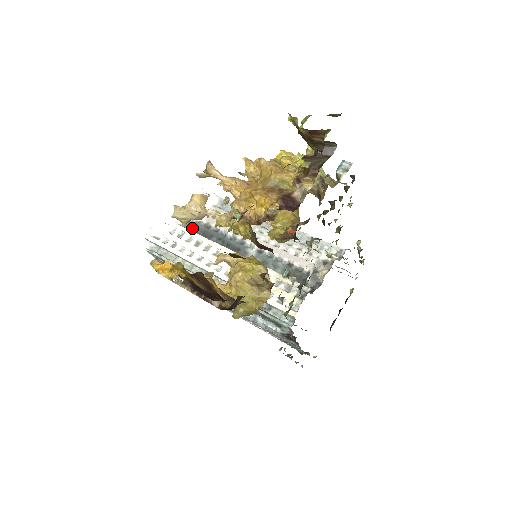
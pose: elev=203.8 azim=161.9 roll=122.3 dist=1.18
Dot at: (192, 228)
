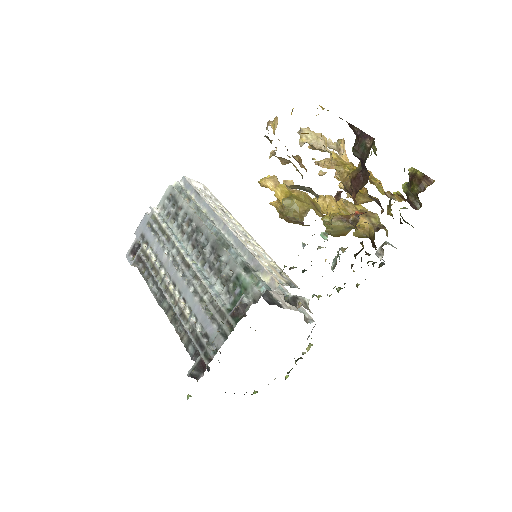
Dot at: occluded
